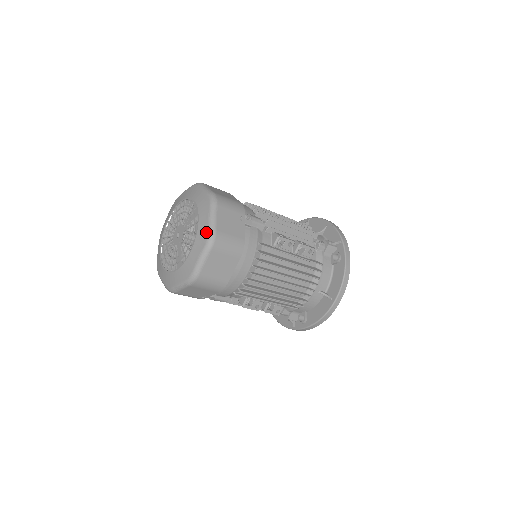
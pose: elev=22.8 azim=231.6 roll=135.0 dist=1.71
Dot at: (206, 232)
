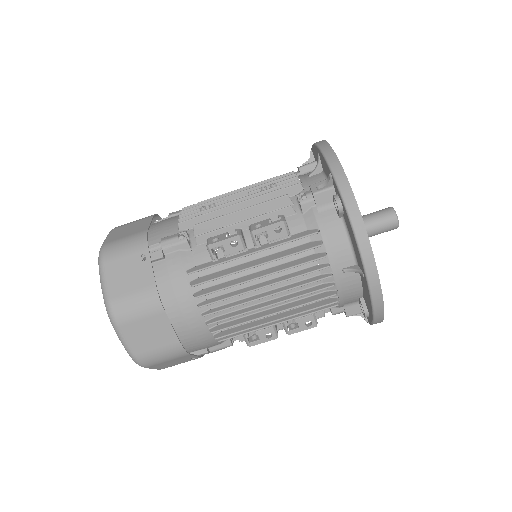
Dot at: occluded
